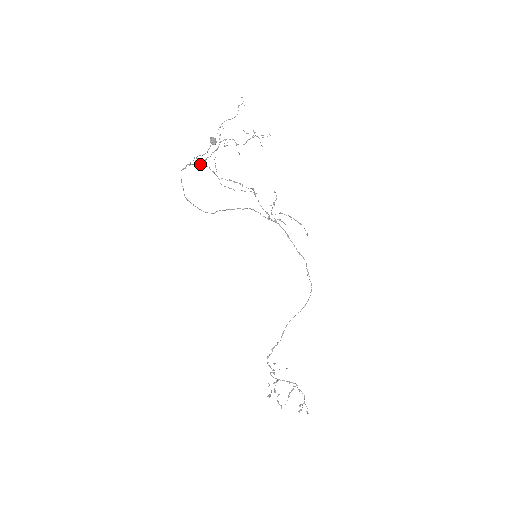
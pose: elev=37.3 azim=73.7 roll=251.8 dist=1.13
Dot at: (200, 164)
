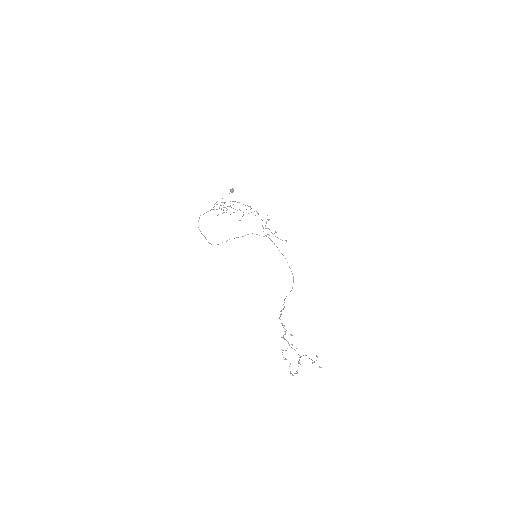
Dot at: occluded
